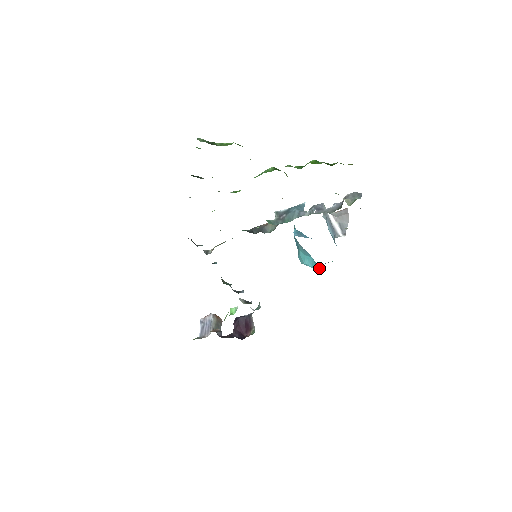
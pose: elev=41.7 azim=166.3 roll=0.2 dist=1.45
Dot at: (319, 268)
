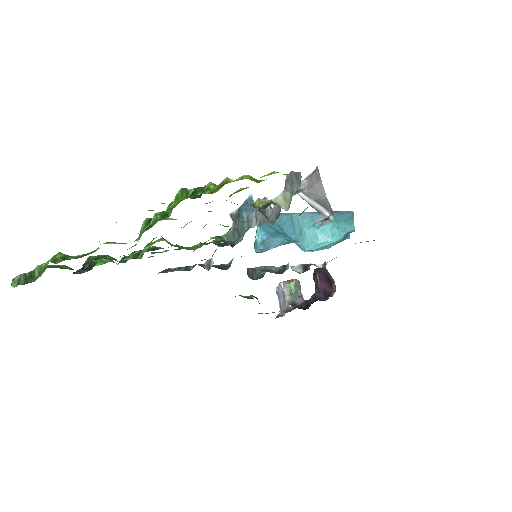
Dot at: occluded
